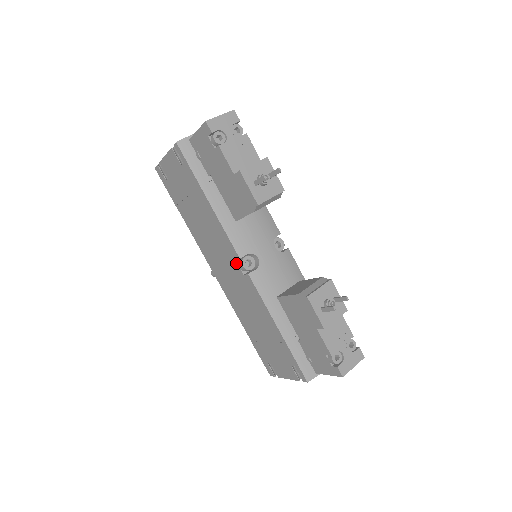
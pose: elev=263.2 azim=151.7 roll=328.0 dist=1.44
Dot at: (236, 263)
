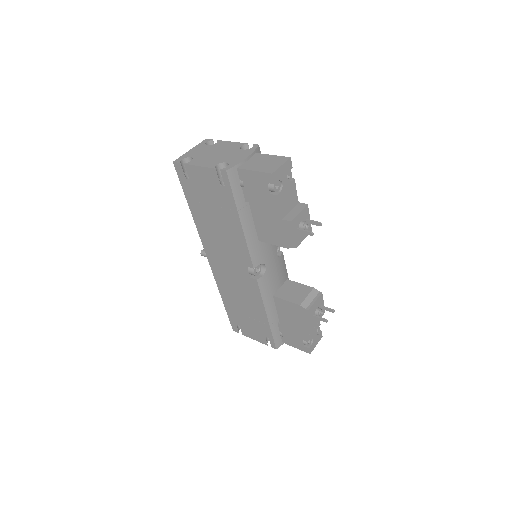
Dot at: (246, 268)
